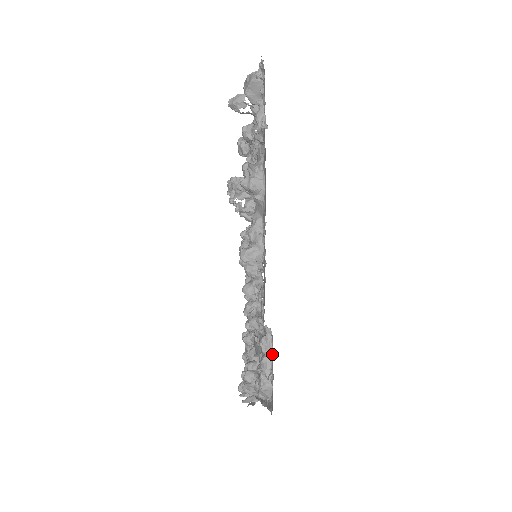
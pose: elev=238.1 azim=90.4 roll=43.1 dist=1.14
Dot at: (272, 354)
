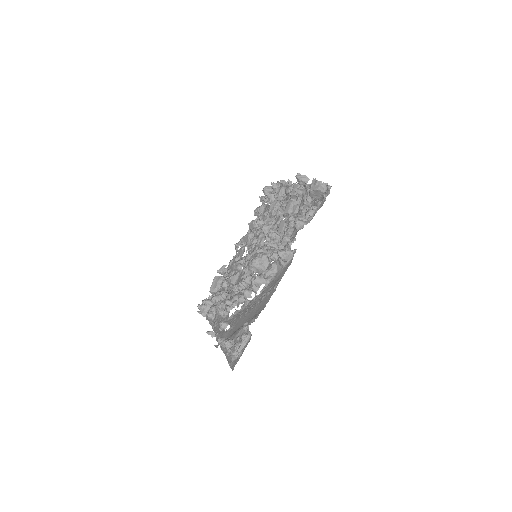
Dot at: (245, 344)
